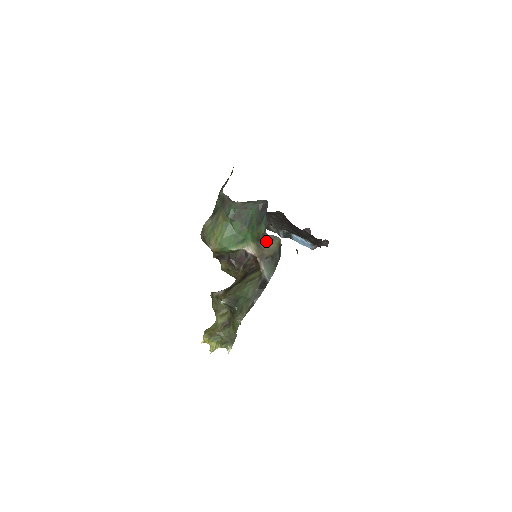
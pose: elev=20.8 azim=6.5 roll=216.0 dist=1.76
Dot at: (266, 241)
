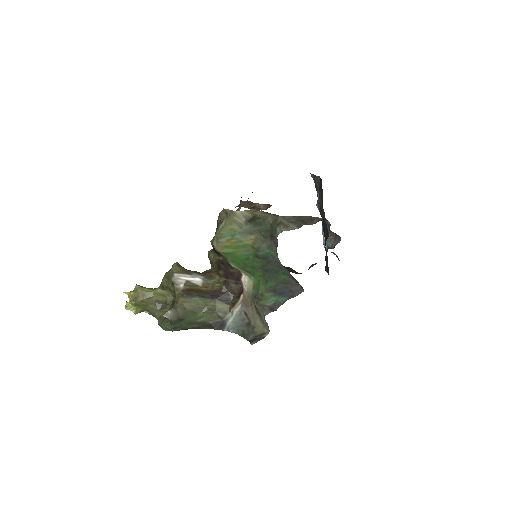
Dot at: (259, 314)
